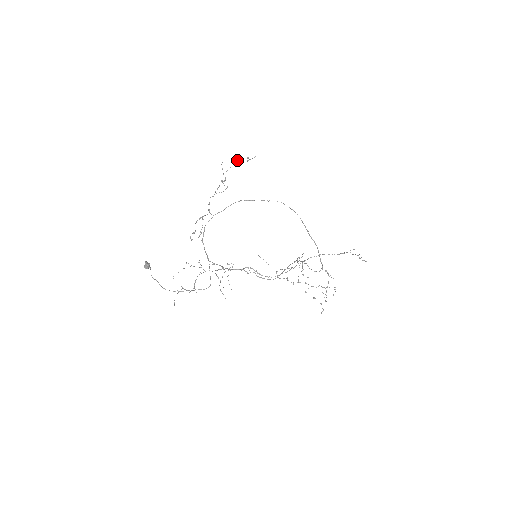
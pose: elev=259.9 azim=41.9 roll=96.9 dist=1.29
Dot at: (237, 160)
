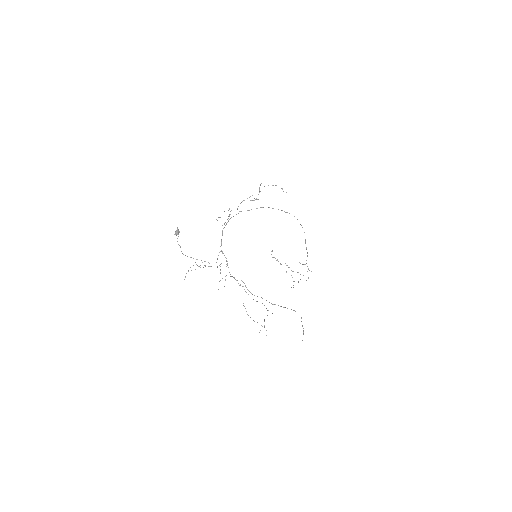
Dot at: occluded
